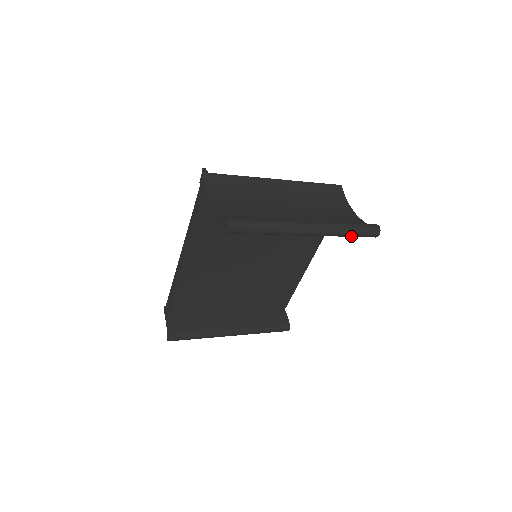
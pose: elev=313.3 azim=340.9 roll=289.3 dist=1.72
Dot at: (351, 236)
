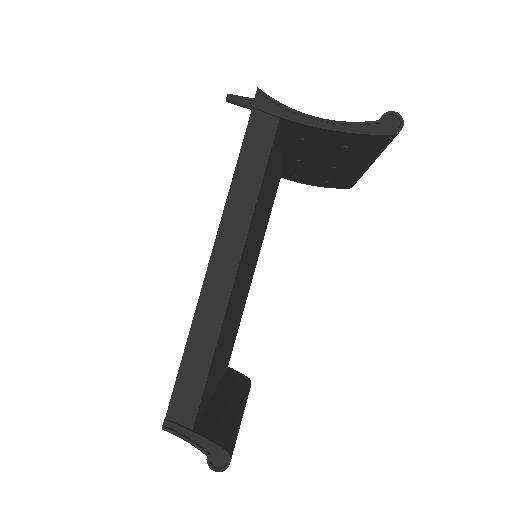
Dot at: occluded
